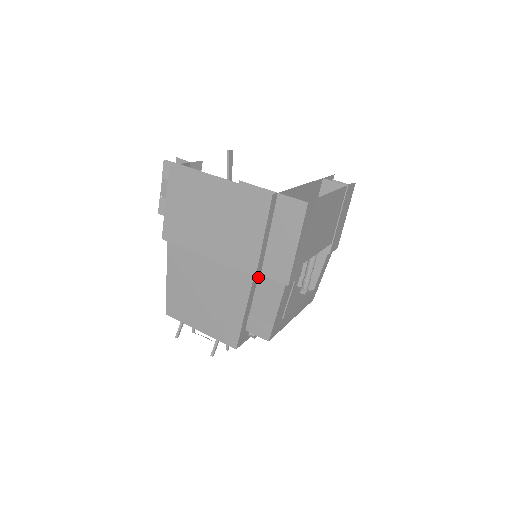
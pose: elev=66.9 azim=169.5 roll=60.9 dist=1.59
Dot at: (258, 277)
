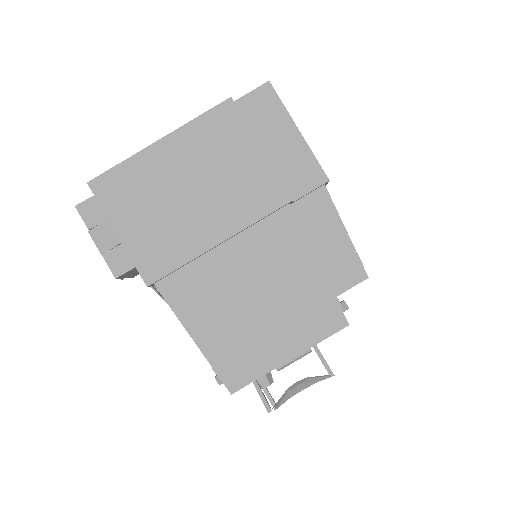
Dot at: occluded
